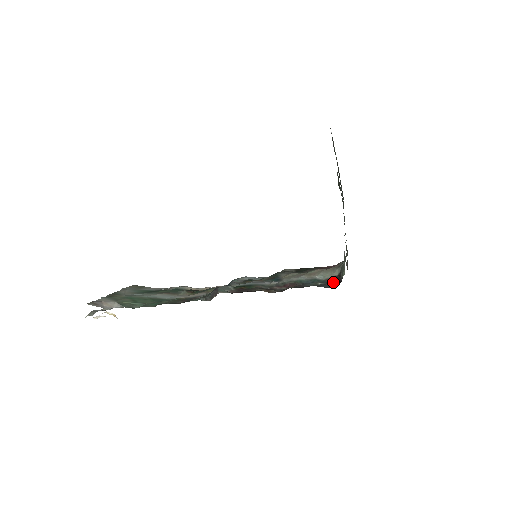
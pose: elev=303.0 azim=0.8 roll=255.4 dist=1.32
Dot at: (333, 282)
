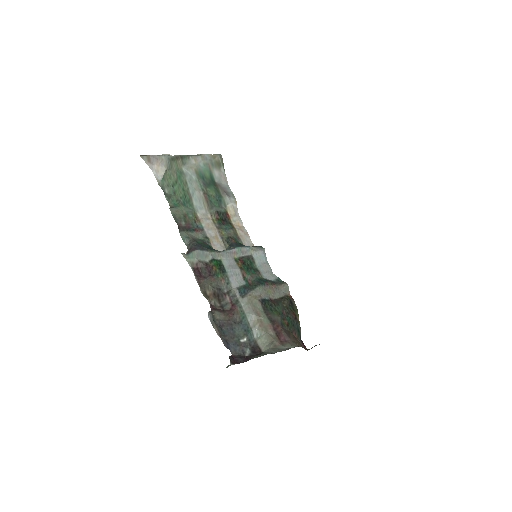
Dot at: (249, 352)
